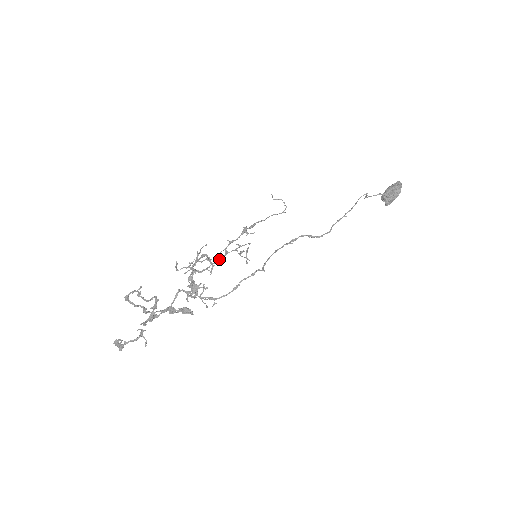
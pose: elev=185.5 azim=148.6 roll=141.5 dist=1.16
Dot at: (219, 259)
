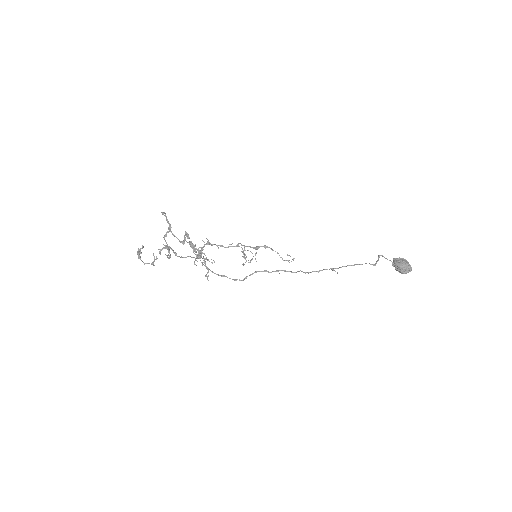
Dot at: (229, 246)
